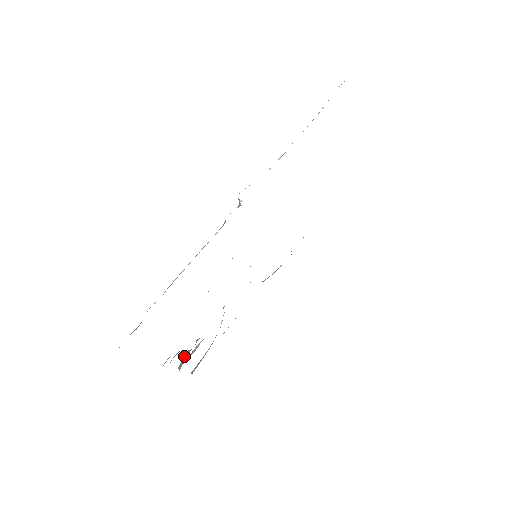
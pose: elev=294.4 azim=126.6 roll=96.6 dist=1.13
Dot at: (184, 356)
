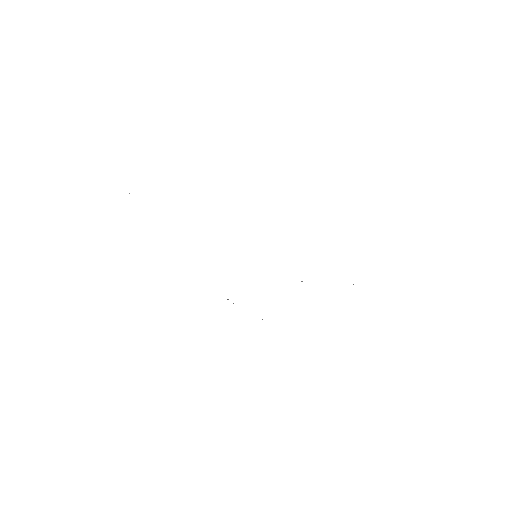
Dot at: occluded
